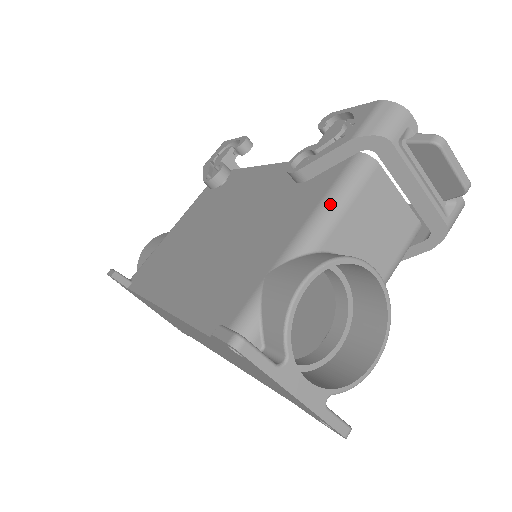
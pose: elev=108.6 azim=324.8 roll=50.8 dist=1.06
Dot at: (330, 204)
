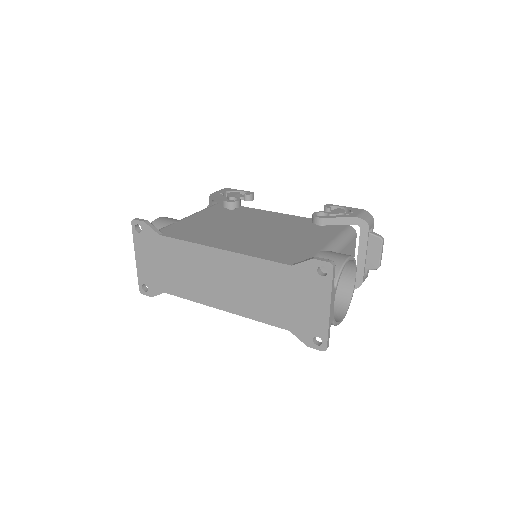
Dot at: (342, 238)
